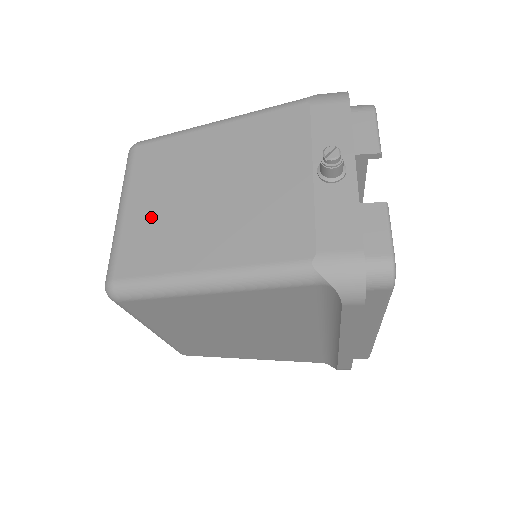
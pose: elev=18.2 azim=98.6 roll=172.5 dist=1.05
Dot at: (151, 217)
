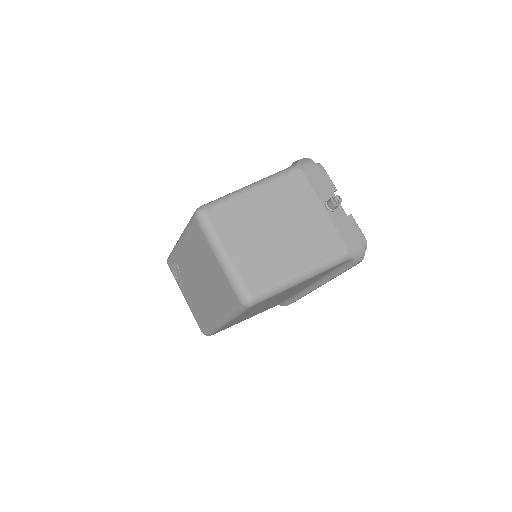
Dot at: (250, 253)
